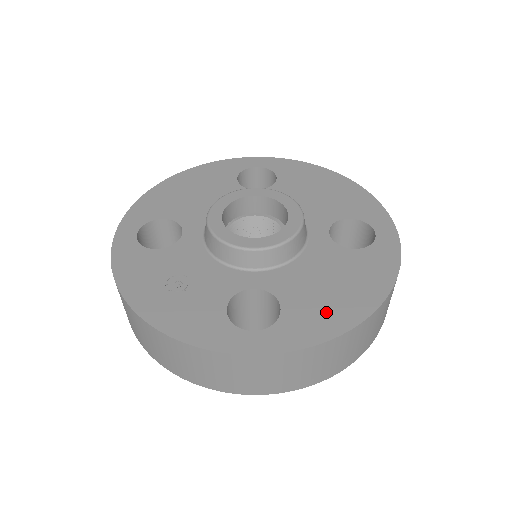
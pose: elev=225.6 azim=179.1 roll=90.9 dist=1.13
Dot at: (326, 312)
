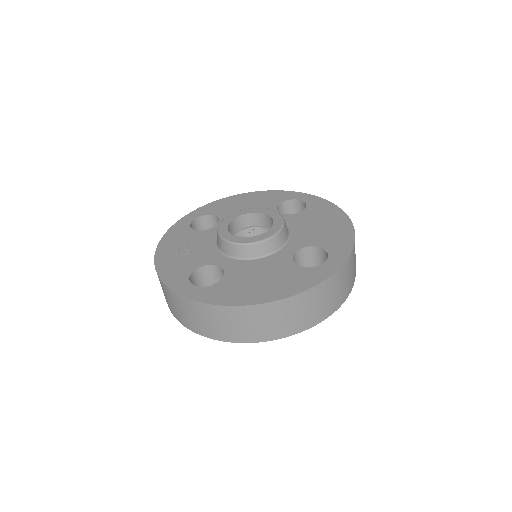
Dot at: (240, 292)
